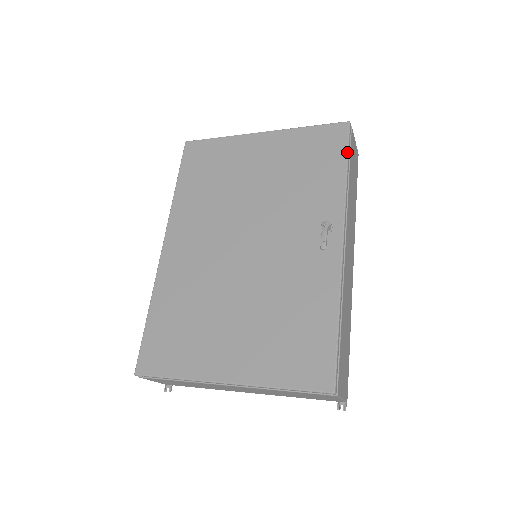
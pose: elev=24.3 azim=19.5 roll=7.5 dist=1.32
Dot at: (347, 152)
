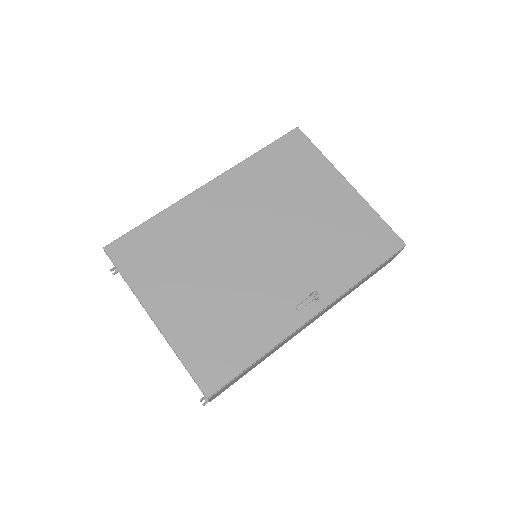
Dot at: (381, 263)
